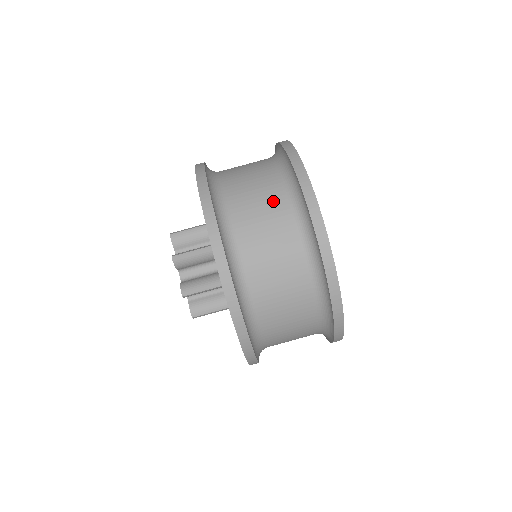
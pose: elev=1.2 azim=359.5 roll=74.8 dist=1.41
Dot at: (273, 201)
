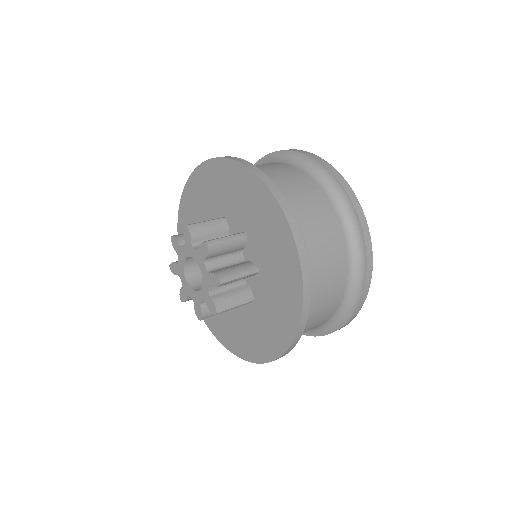
Dot at: (263, 164)
